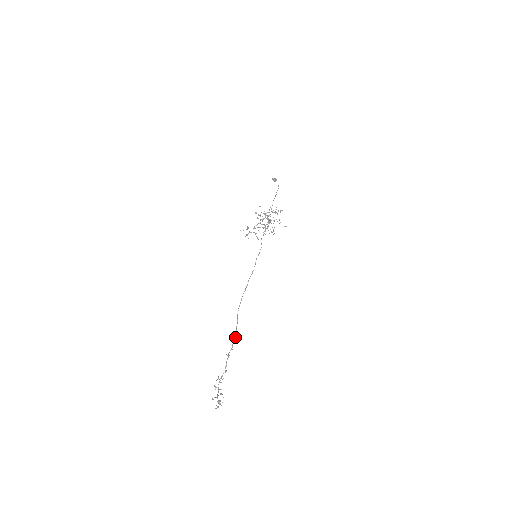
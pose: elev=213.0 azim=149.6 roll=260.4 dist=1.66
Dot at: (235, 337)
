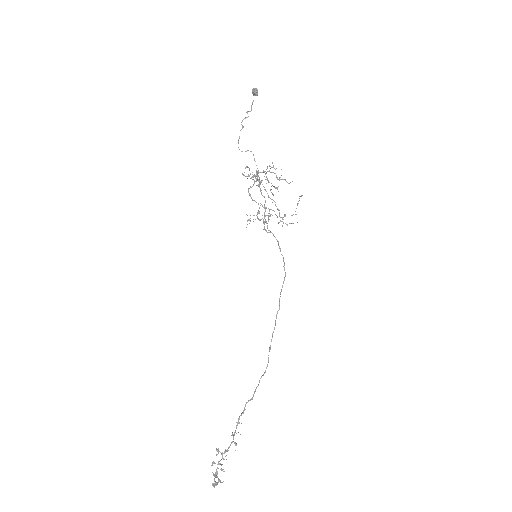
Dot at: (252, 399)
